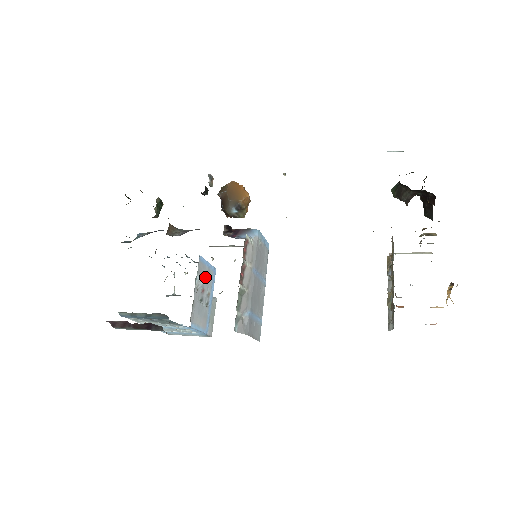
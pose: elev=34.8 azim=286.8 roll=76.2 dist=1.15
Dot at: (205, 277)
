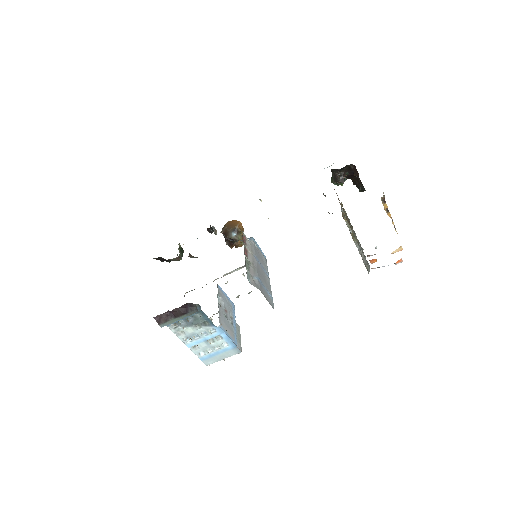
Dot at: (225, 302)
